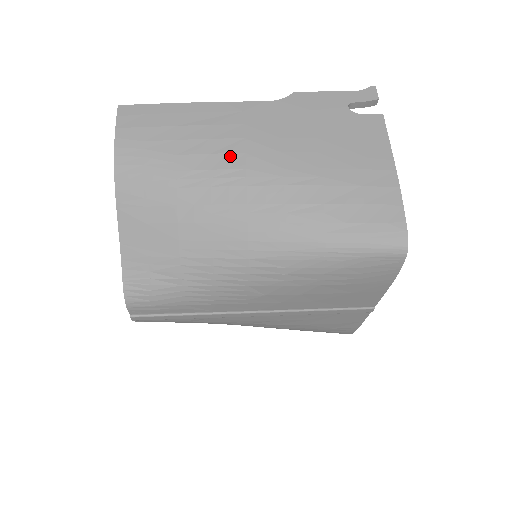
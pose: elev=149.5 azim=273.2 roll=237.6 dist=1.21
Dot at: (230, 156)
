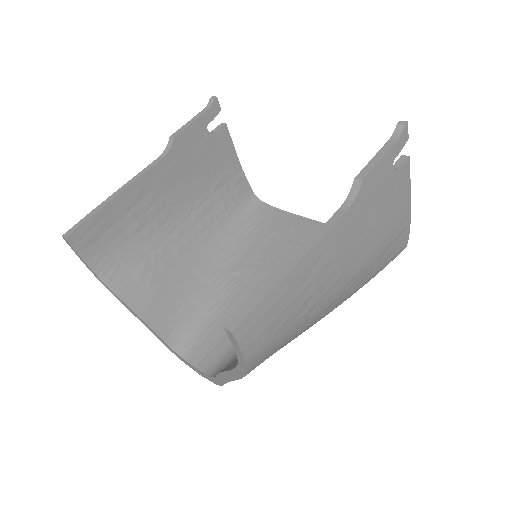
Dot at: (332, 288)
